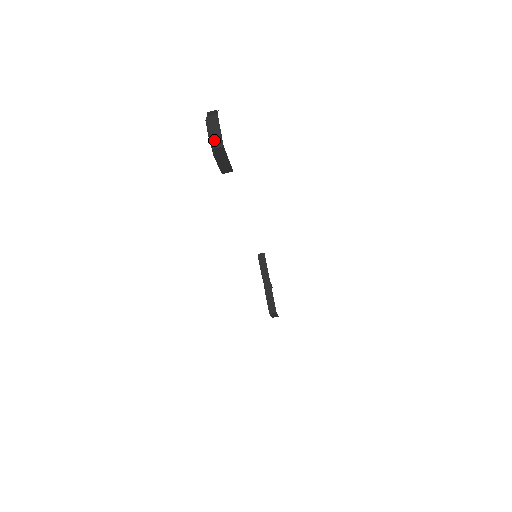
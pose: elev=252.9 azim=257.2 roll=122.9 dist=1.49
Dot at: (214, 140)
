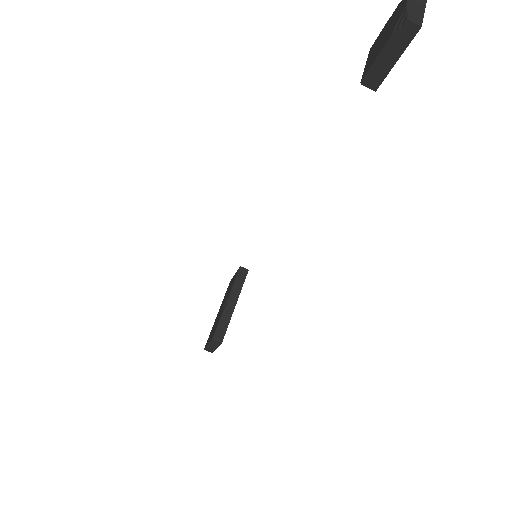
Dot at: (412, 13)
